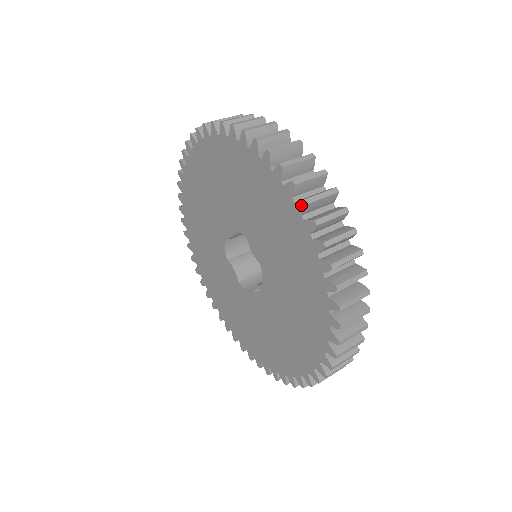
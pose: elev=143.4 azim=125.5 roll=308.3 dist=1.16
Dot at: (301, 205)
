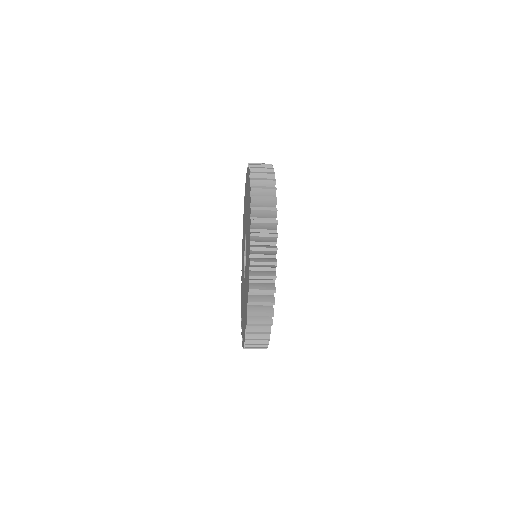
Dot at: (249, 168)
